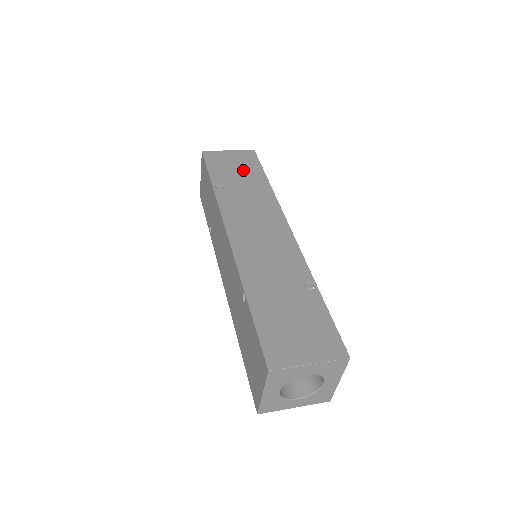
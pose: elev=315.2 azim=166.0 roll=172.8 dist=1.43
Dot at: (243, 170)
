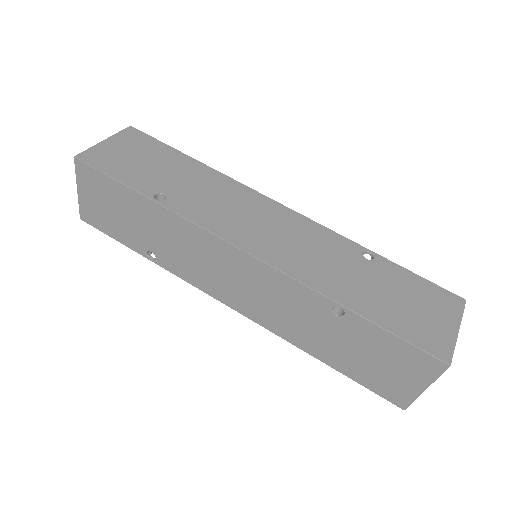
Dot at: (154, 159)
